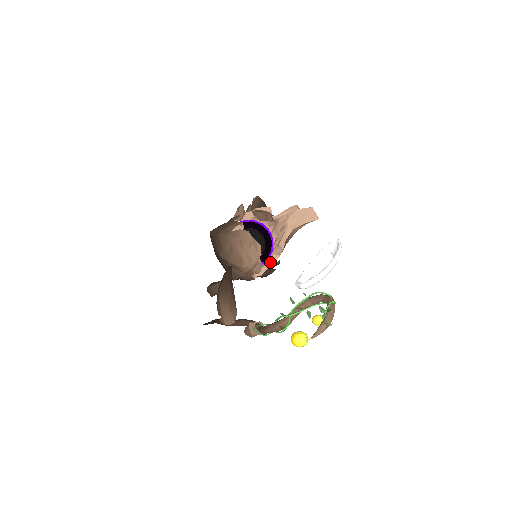
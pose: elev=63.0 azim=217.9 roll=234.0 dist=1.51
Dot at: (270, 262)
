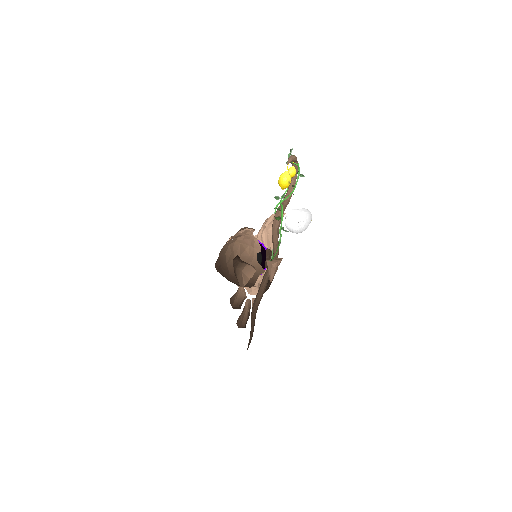
Dot at: occluded
